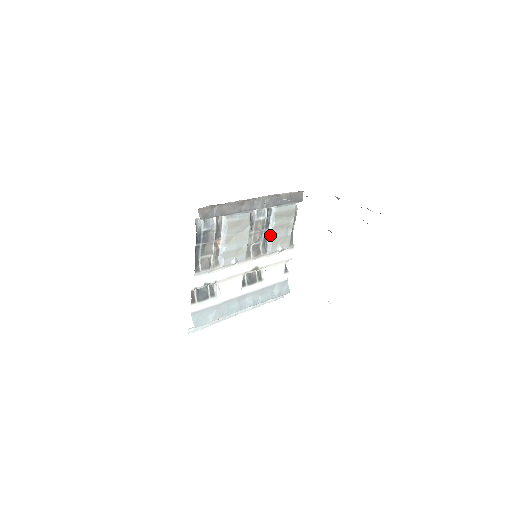
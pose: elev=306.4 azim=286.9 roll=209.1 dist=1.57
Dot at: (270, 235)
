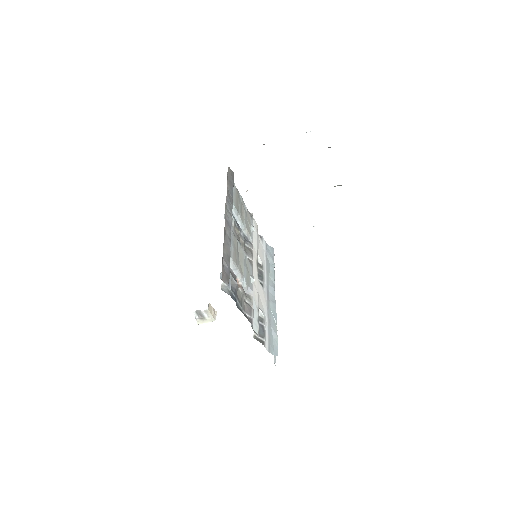
Dot at: (243, 228)
